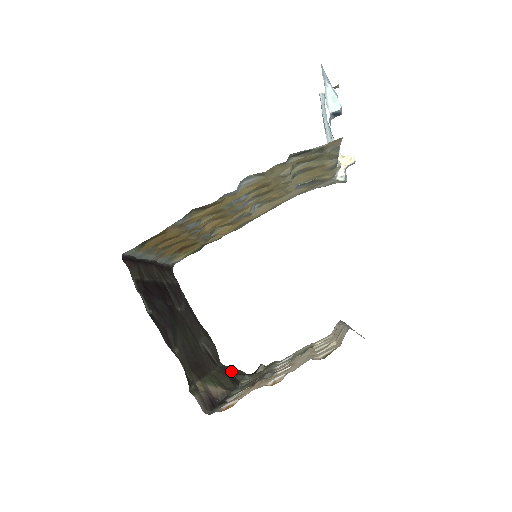
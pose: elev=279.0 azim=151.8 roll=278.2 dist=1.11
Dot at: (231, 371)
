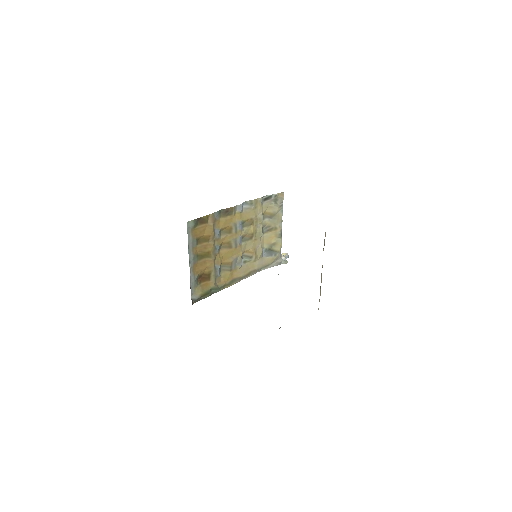
Dot at: occluded
